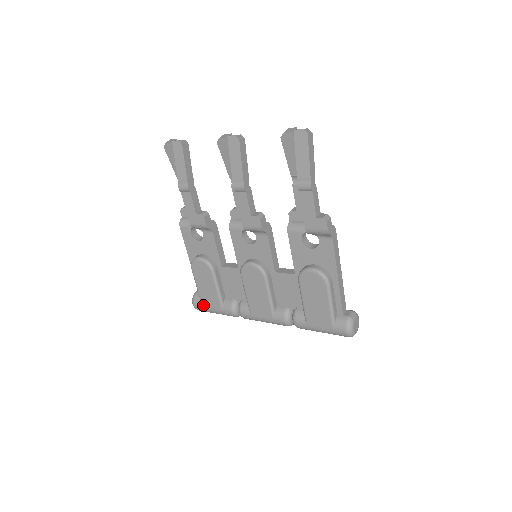
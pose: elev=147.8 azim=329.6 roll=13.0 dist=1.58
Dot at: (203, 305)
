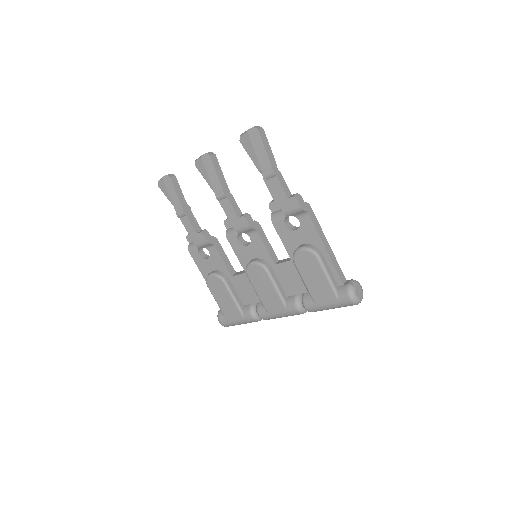
Dot at: (227, 319)
